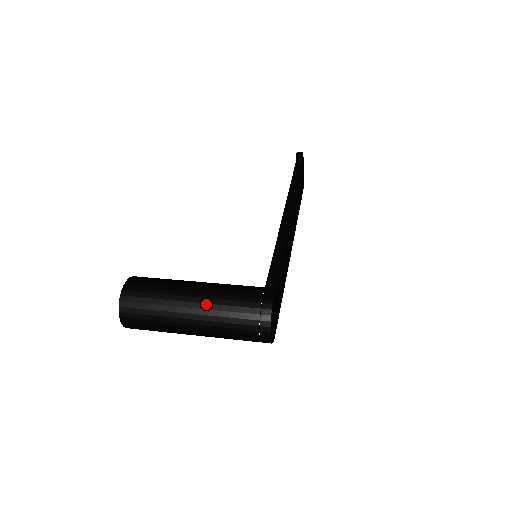
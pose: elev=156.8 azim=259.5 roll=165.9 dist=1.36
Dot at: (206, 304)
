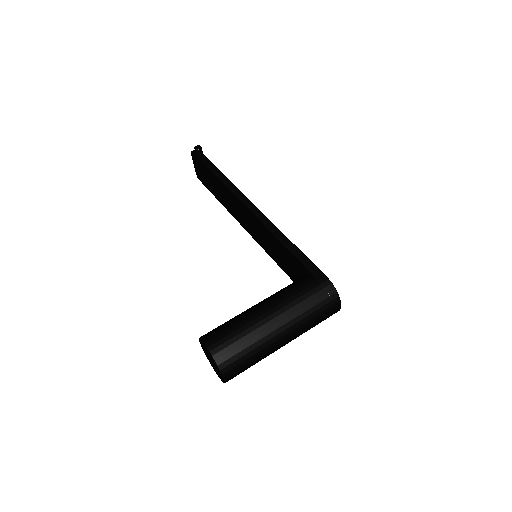
Dot at: (288, 317)
